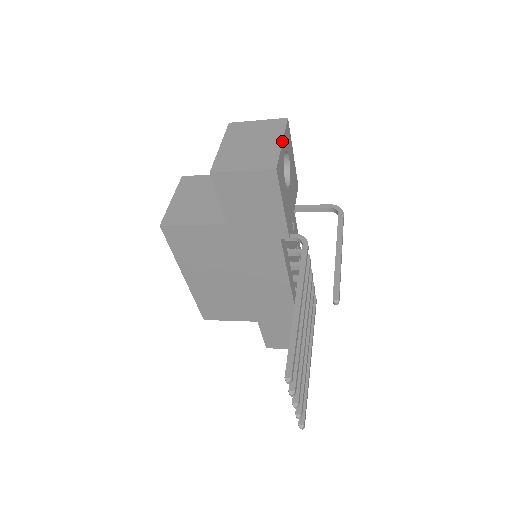
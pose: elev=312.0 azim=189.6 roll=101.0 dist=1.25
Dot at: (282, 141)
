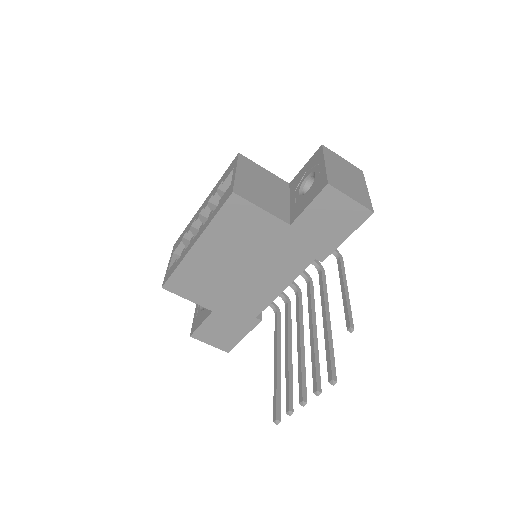
Dot at: occluded
